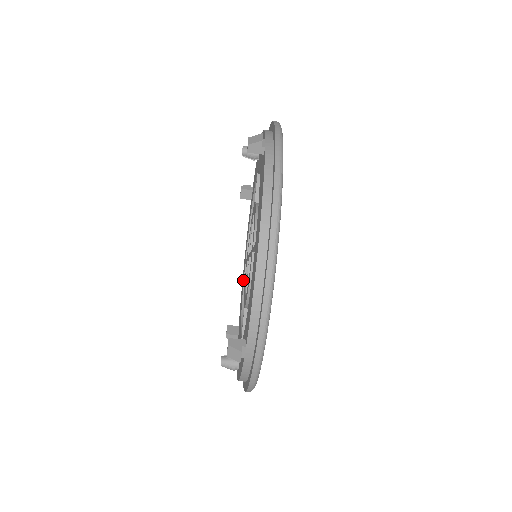
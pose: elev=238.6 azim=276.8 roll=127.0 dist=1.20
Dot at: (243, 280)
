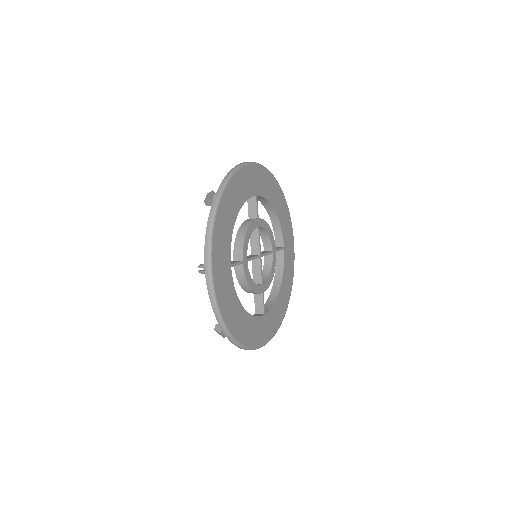
Dot at: occluded
